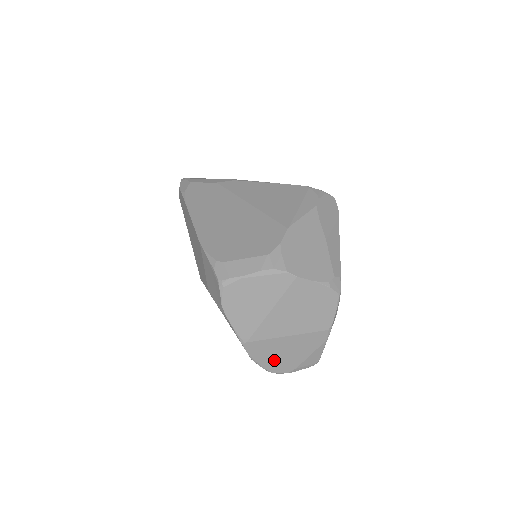
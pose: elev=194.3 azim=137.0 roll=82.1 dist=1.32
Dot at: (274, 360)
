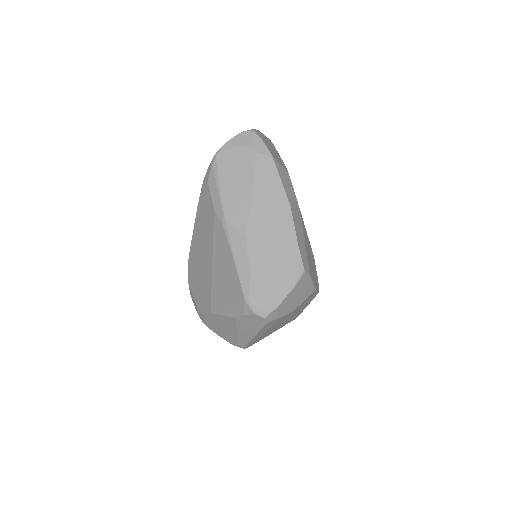
Dot at: occluded
